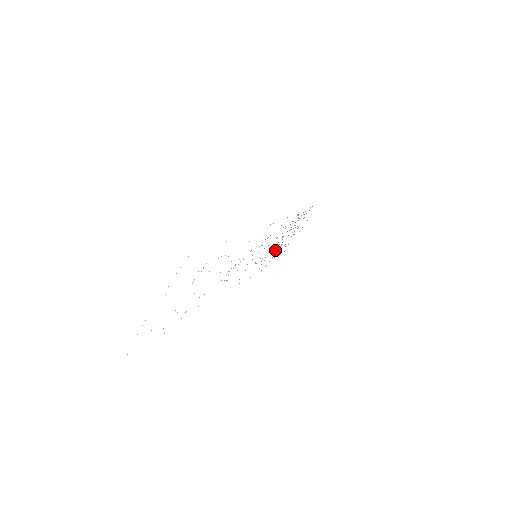
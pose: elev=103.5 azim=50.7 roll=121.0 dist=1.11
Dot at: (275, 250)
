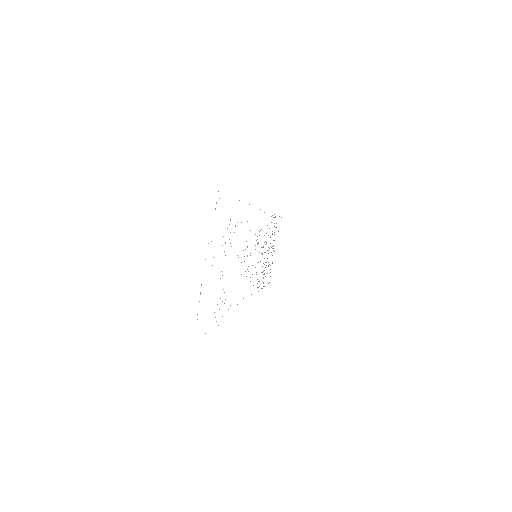
Dot at: occluded
